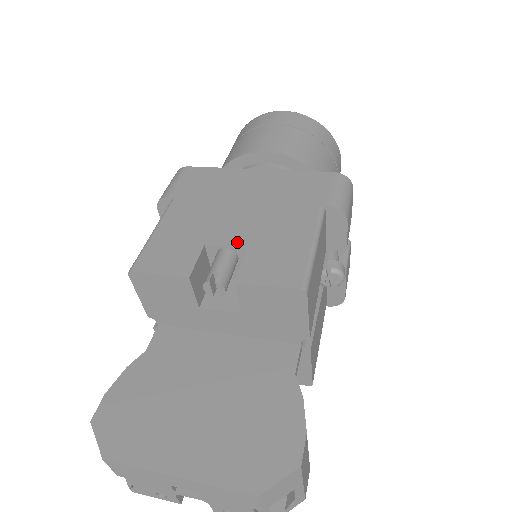
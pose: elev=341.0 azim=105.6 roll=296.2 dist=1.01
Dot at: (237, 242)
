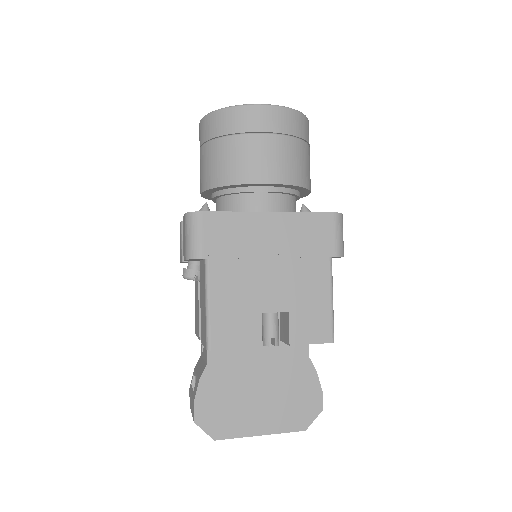
Dot at: (279, 307)
